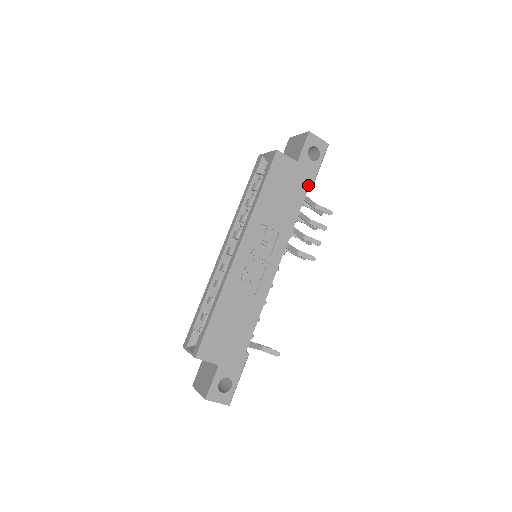
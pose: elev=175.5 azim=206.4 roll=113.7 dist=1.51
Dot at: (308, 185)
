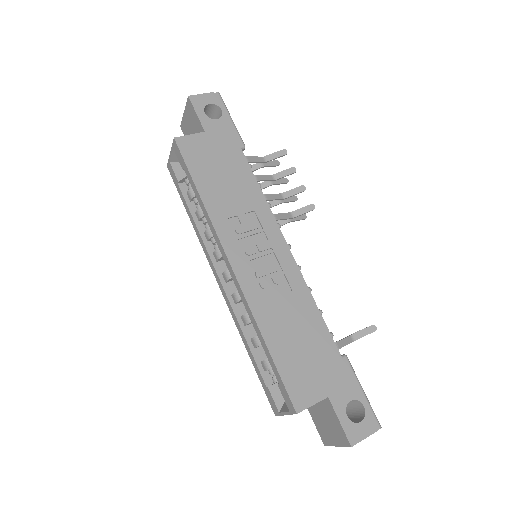
Dot at: (237, 144)
